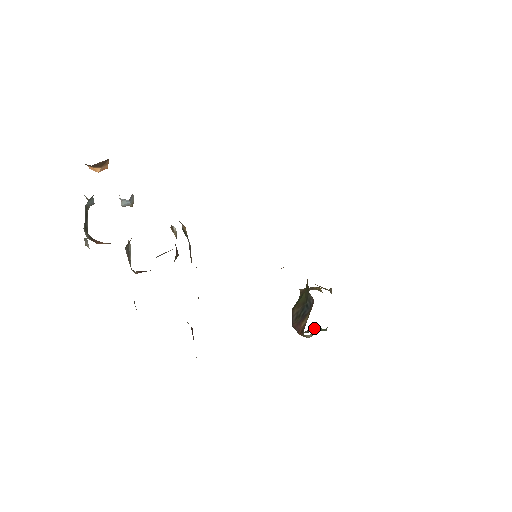
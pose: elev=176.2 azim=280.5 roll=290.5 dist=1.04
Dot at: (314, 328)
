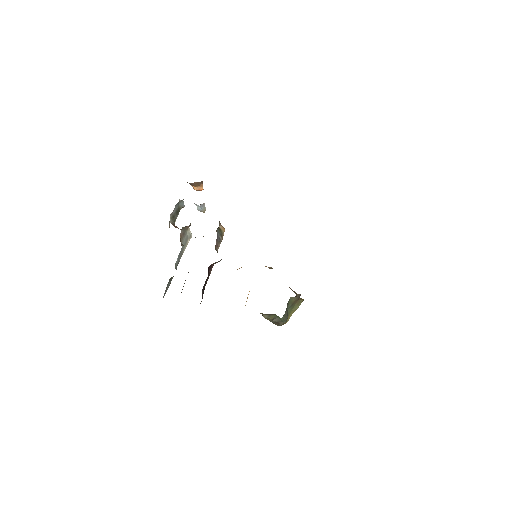
Dot at: (276, 316)
